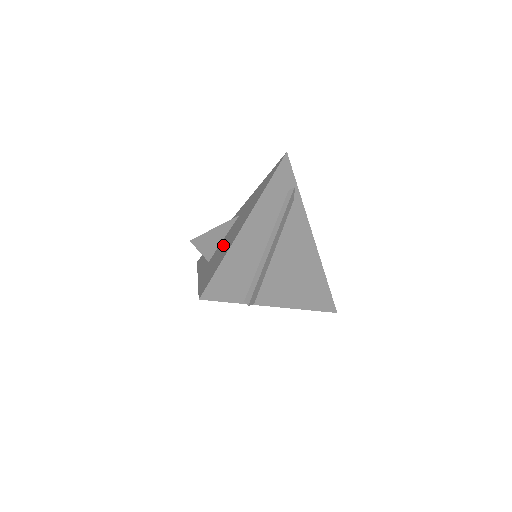
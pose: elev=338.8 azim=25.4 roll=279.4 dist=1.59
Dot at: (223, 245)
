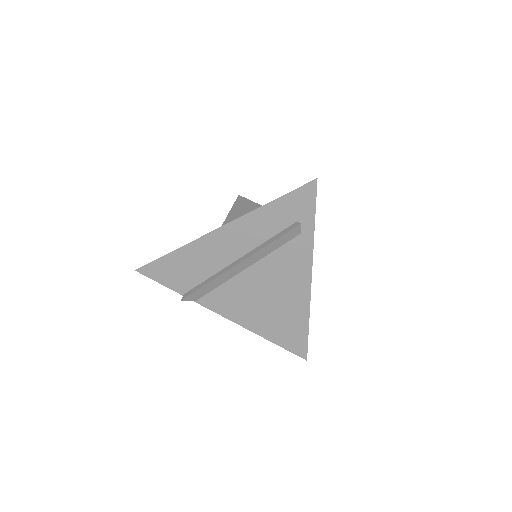
Dot at: occluded
